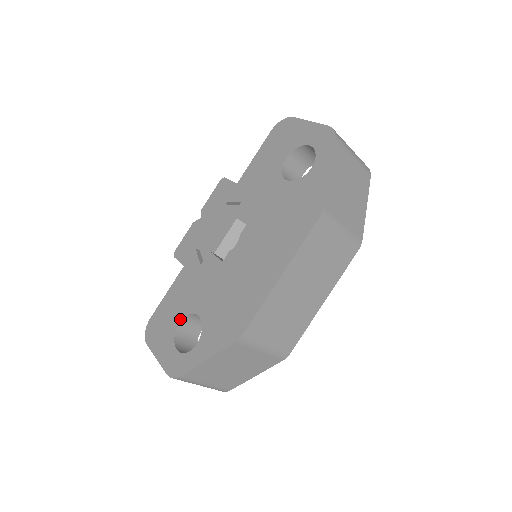
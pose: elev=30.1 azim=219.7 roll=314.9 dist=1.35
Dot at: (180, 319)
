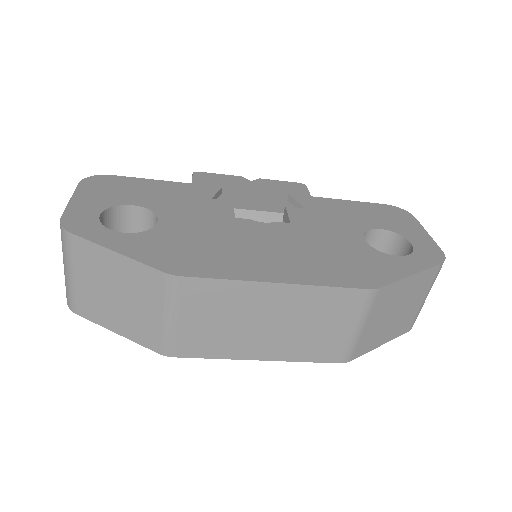
Dot at: (138, 204)
